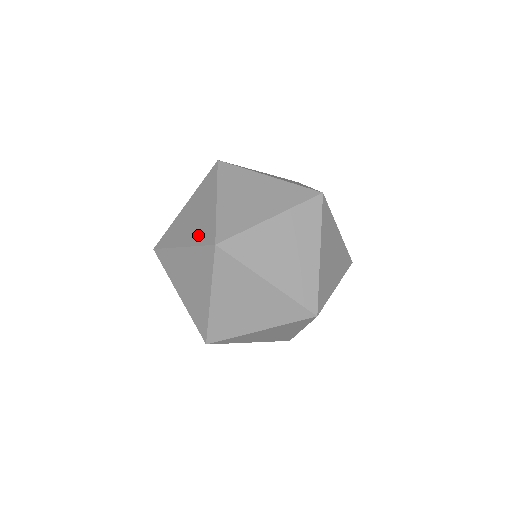
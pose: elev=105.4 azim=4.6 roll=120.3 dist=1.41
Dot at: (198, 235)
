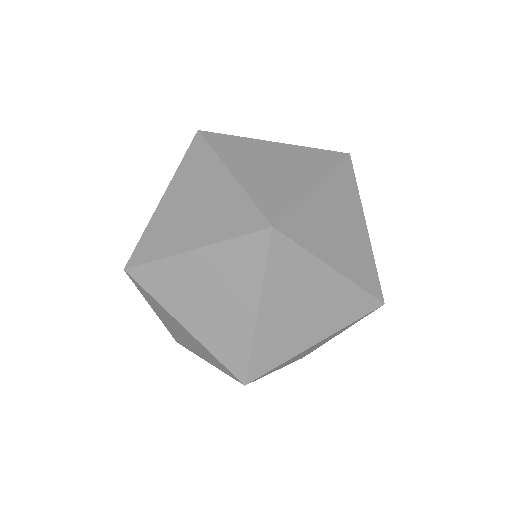
Dot at: occluded
